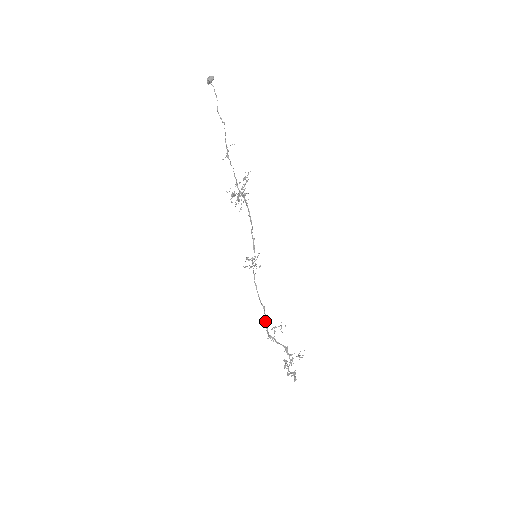
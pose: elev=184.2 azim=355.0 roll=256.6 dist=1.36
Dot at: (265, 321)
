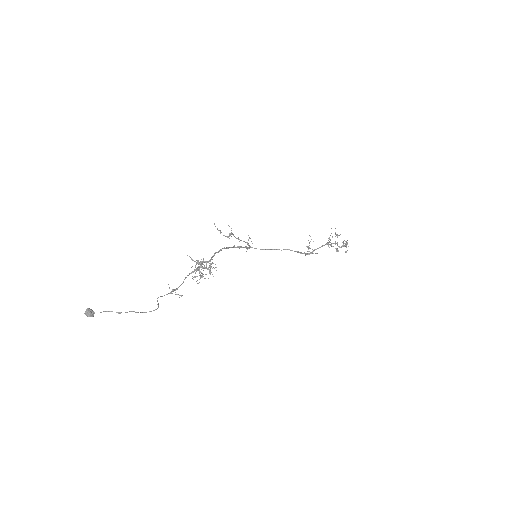
Dot at: occluded
